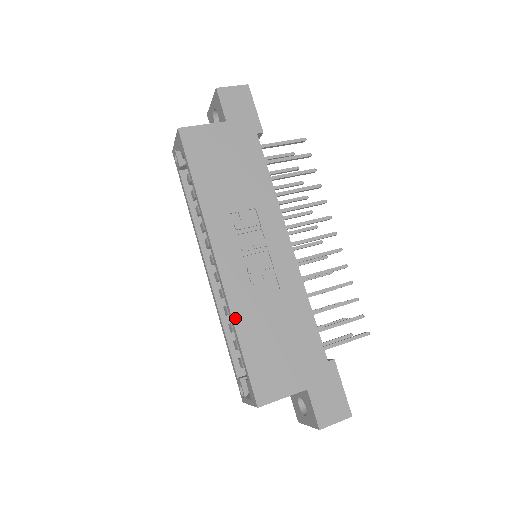
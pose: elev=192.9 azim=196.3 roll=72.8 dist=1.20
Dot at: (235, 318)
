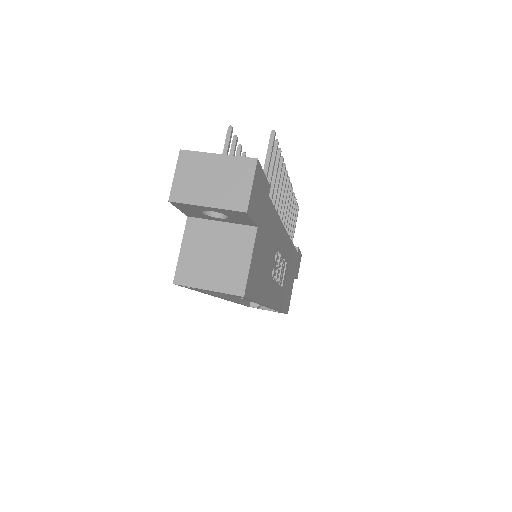
Dot at: (280, 309)
